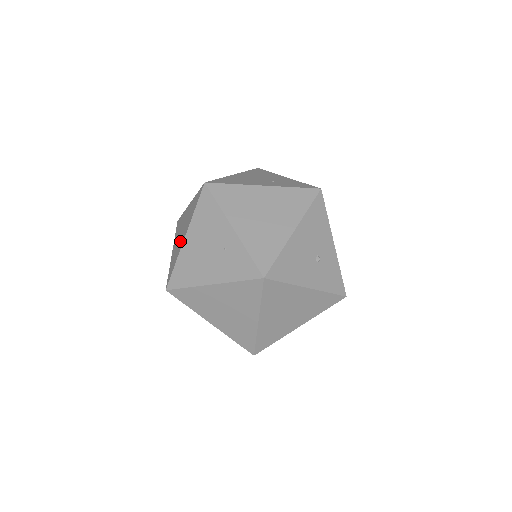
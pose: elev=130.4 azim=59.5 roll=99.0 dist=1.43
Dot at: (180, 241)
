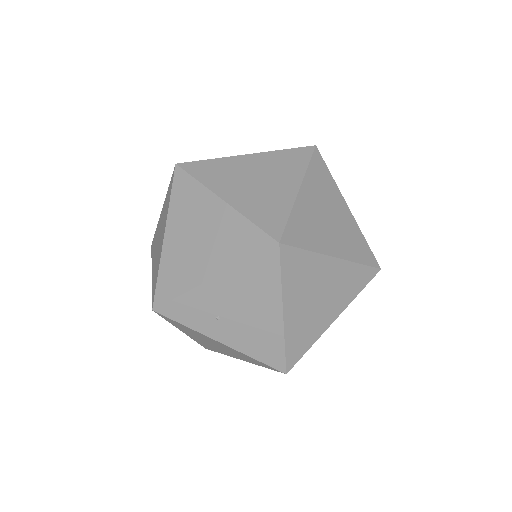
Dot at: occluded
